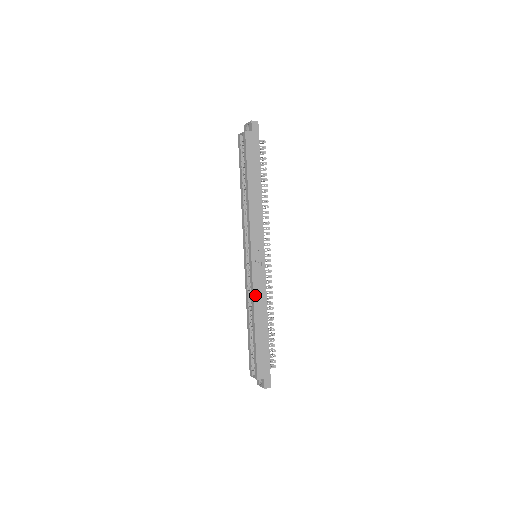
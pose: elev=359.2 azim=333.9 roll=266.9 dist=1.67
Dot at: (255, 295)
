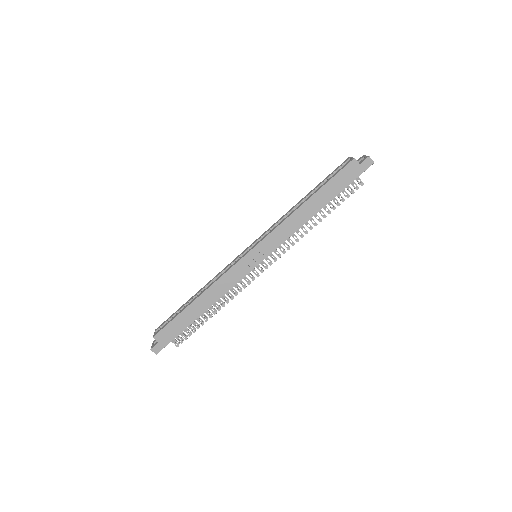
Dot at: (220, 280)
